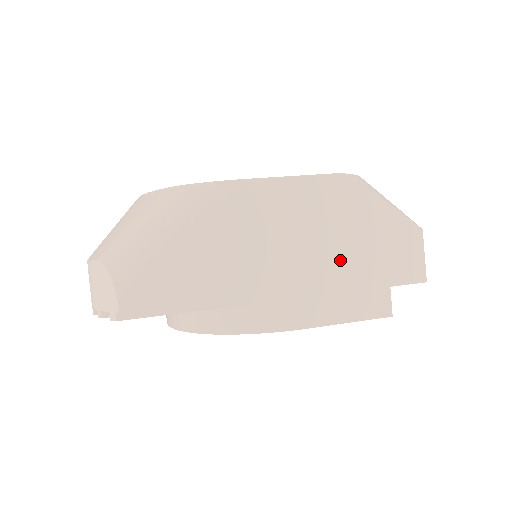
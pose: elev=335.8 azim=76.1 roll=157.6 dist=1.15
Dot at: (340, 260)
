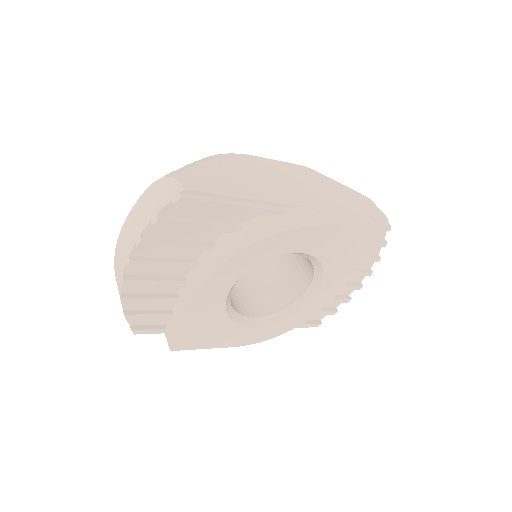
Dot at: (329, 200)
